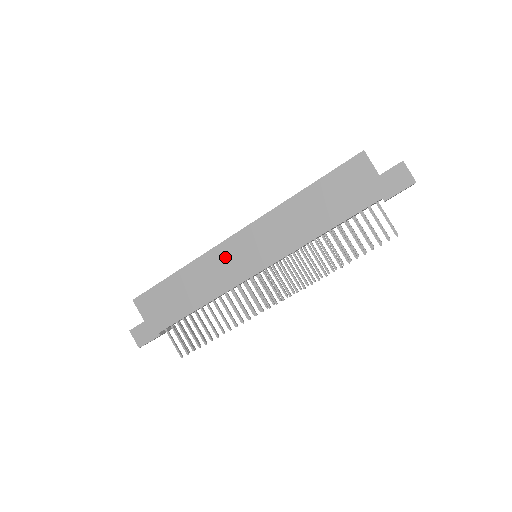
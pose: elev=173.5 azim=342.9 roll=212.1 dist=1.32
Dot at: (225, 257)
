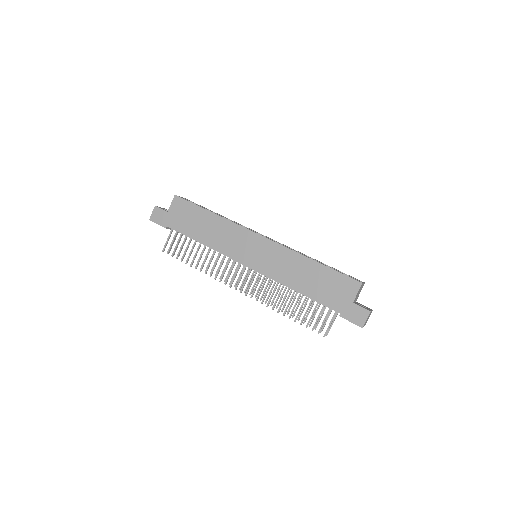
Dot at: (241, 238)
